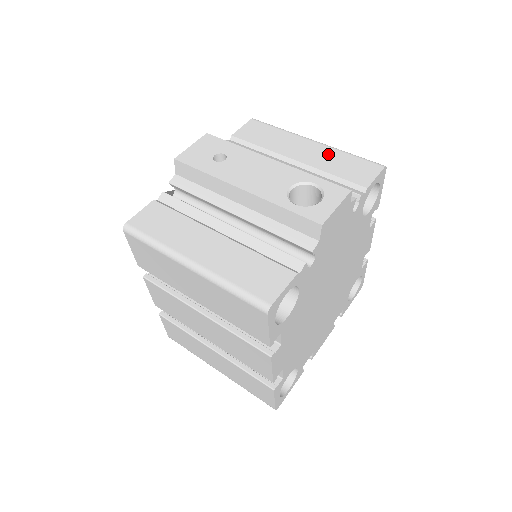
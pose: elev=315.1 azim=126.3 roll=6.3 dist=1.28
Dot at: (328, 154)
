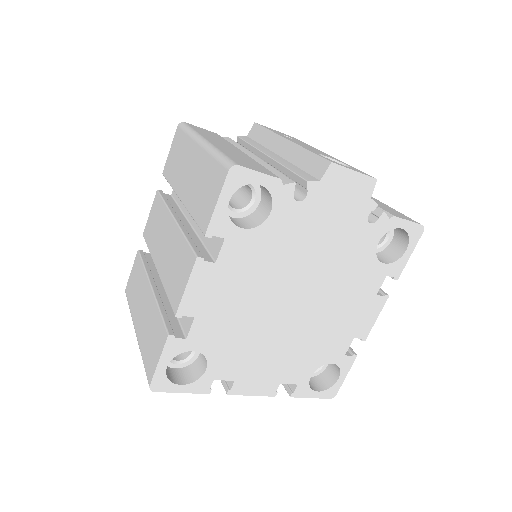
Dot at: (377, 201)
